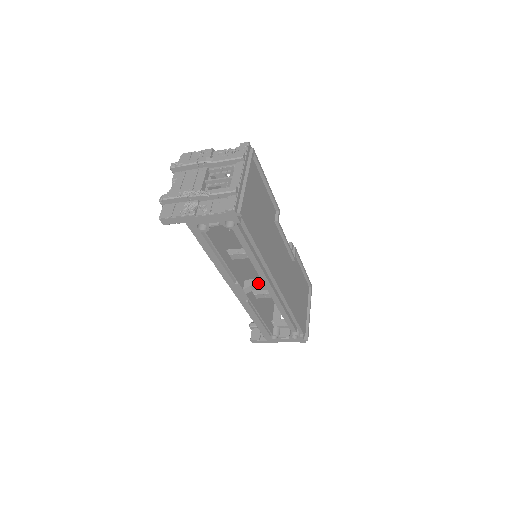
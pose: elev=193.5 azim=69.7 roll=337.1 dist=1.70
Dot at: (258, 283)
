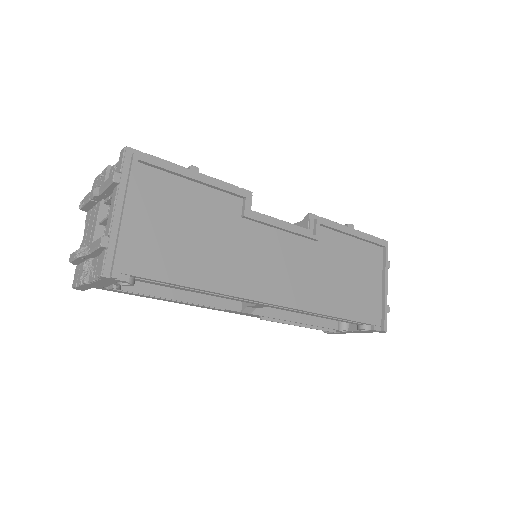
Dot at: occluded
